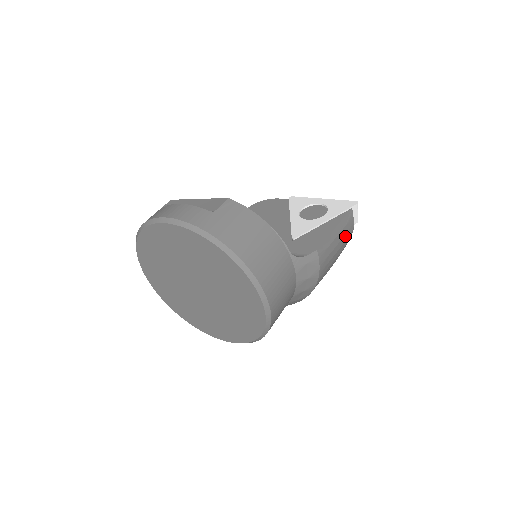
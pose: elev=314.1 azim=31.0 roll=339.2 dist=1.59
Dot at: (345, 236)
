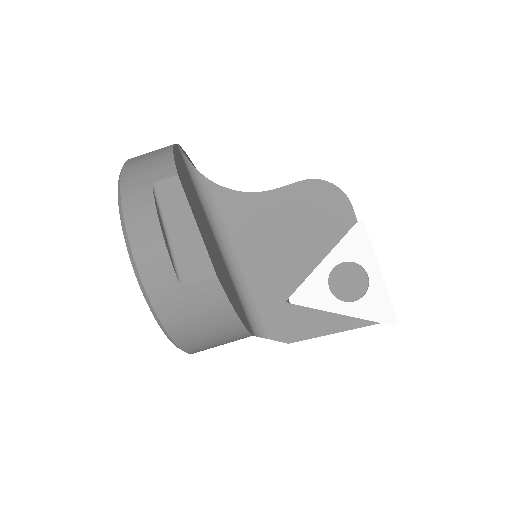
Dot at: occluded
